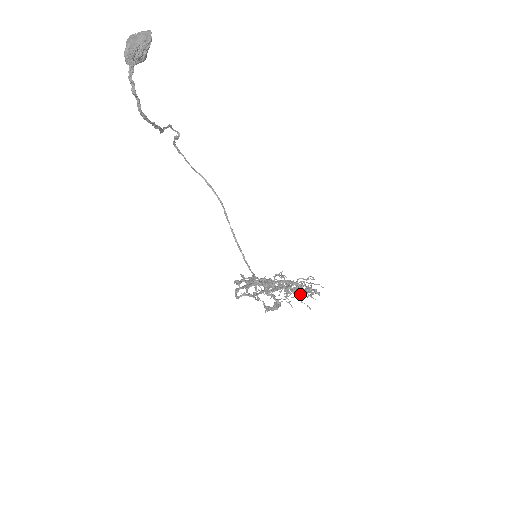
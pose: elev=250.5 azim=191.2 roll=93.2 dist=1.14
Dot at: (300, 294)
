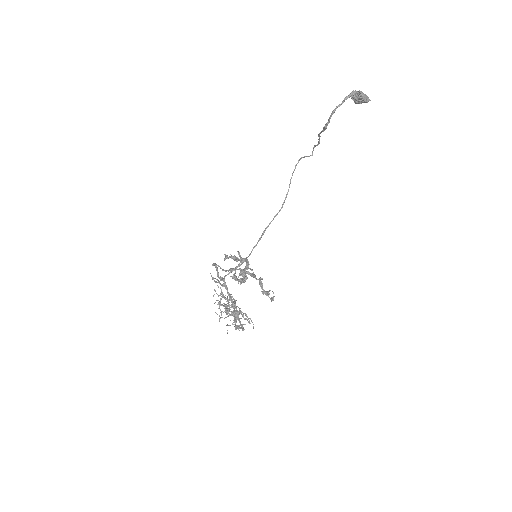
Dot at: occluded
